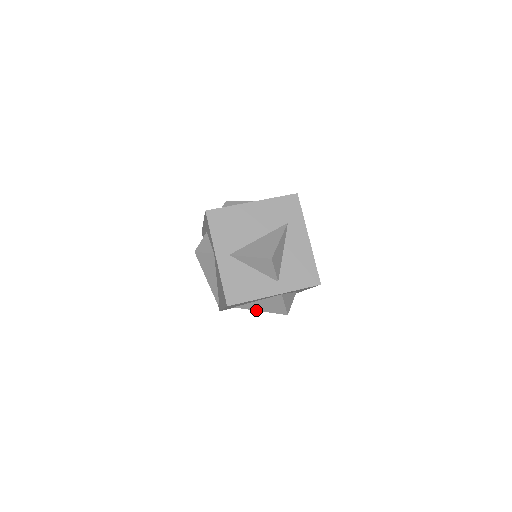
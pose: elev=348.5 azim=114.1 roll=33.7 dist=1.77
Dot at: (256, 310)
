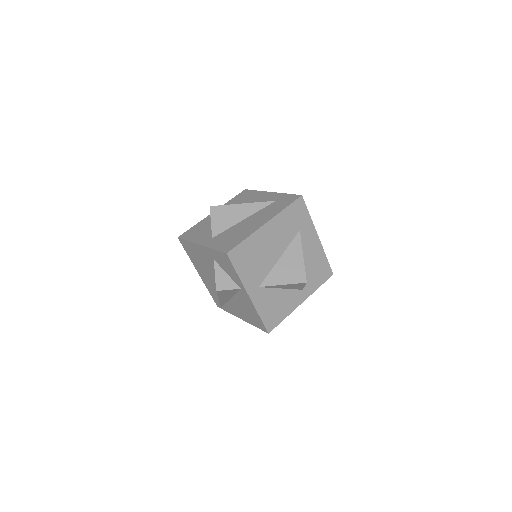
Dot at: occluded
